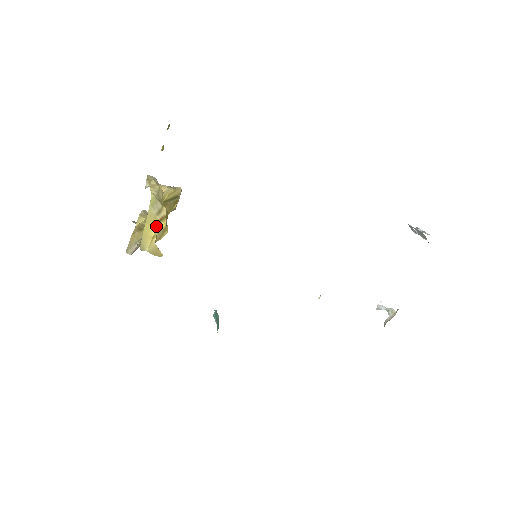
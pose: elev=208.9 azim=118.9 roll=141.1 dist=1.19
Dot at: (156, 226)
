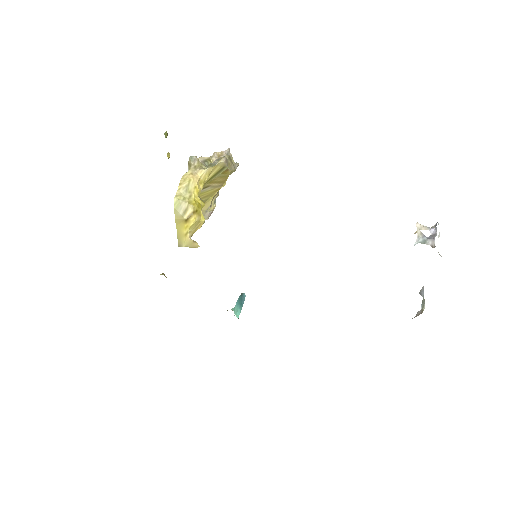
Dot at: (185, 225)
